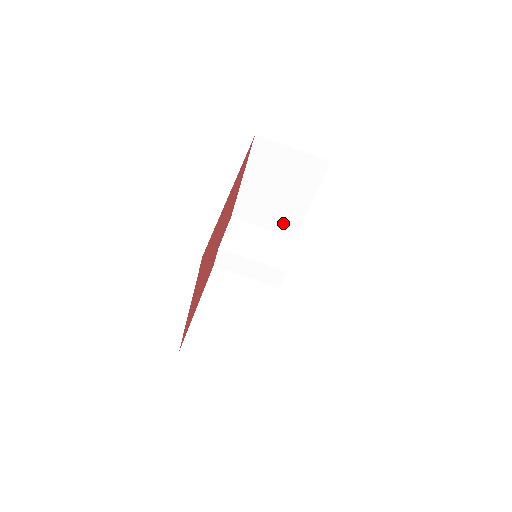
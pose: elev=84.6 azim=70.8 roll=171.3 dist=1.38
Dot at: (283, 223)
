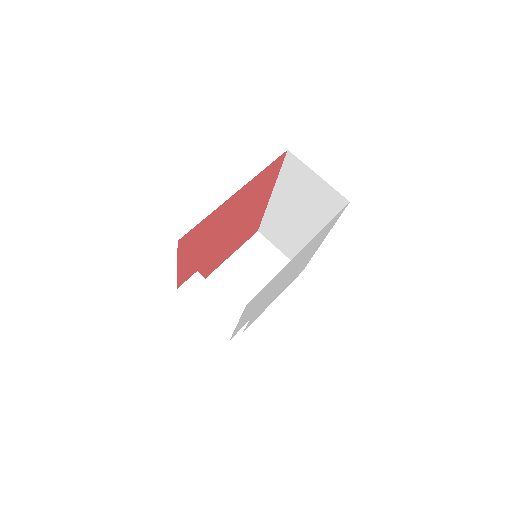
Dot at: occluded
